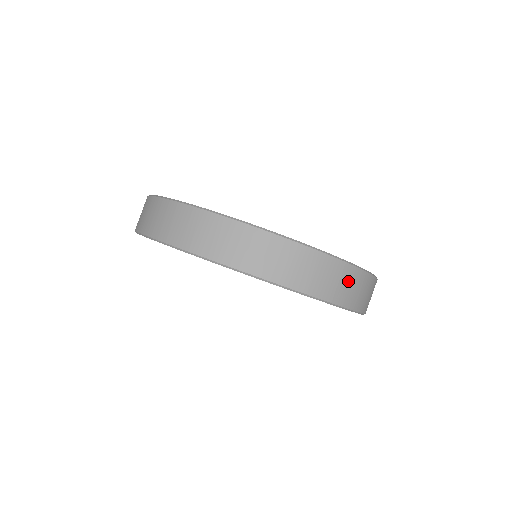
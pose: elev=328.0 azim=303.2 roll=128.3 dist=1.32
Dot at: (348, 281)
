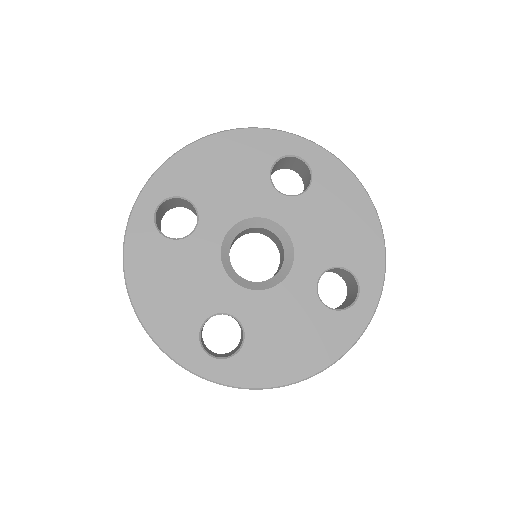
Dot at: occluded
